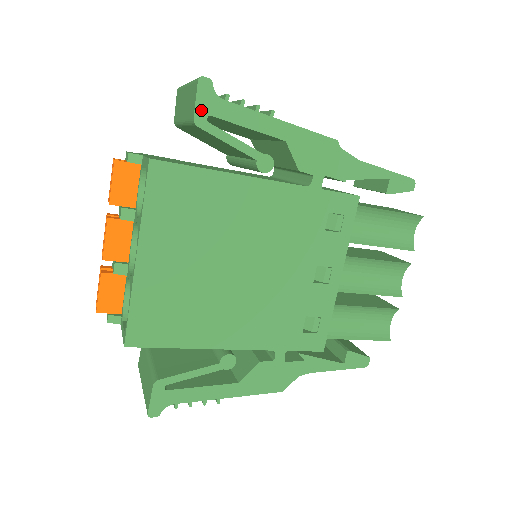
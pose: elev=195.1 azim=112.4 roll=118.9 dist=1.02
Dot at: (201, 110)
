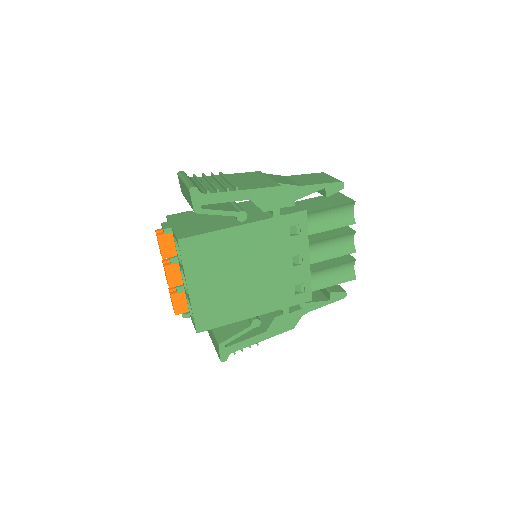
Dot at: (196, 204)
